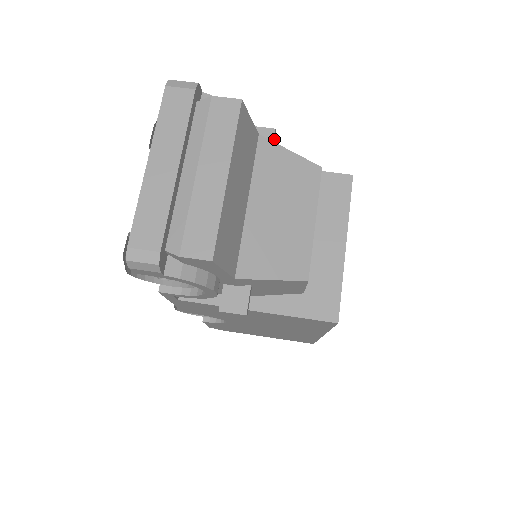
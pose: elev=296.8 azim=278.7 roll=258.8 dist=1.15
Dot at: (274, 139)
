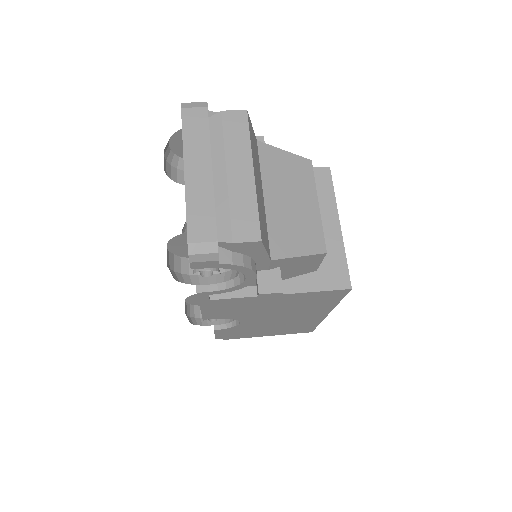
Dot at: occluded
